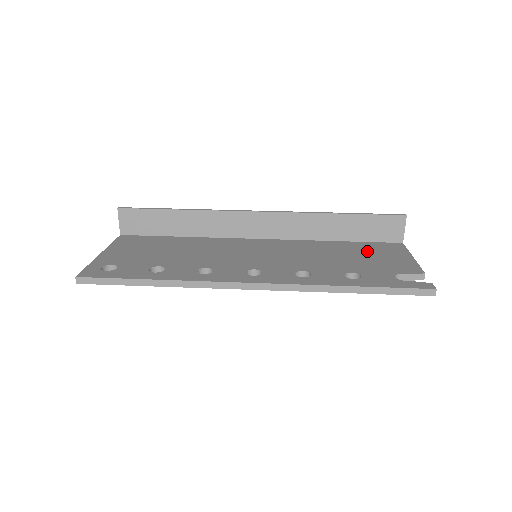
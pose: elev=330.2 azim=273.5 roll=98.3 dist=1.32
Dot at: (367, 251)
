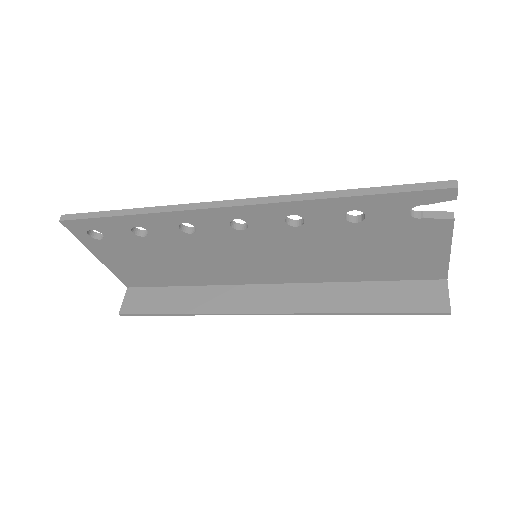
Dot at: occluded
